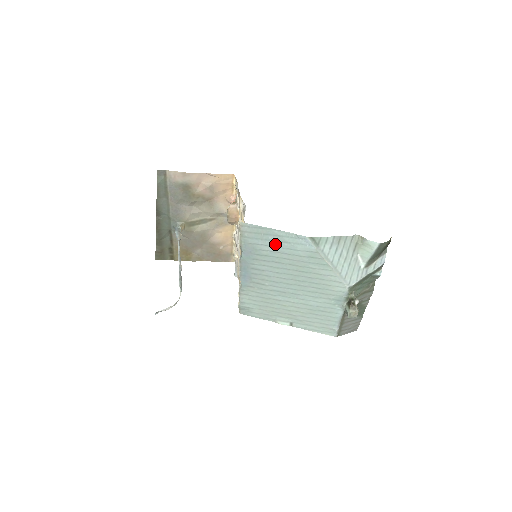
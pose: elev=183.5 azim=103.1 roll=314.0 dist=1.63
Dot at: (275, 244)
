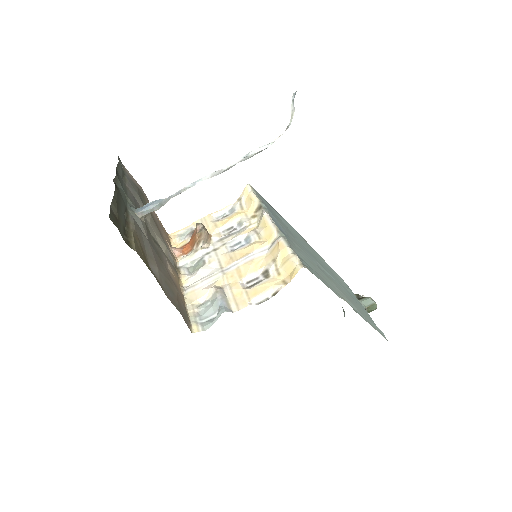
Dot at: (281, 218)
